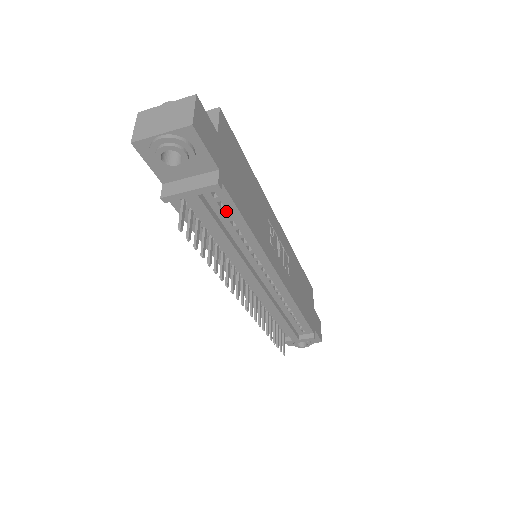
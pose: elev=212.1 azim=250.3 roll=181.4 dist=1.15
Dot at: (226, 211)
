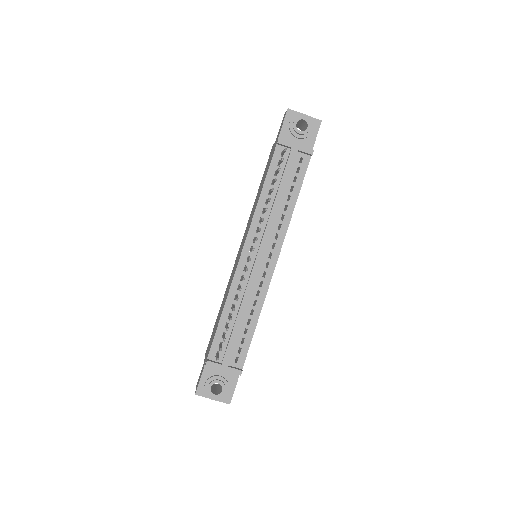
Dot at: (292, 181)
